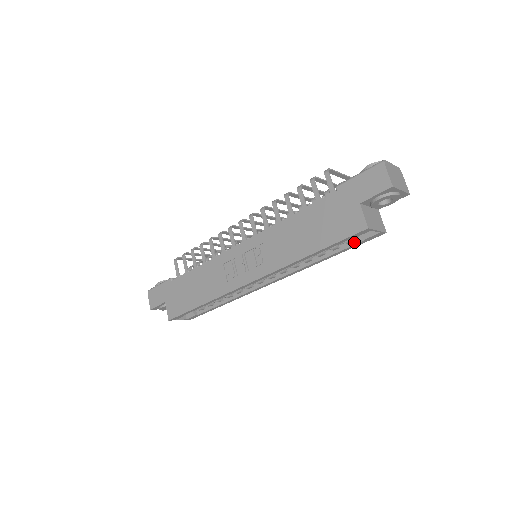
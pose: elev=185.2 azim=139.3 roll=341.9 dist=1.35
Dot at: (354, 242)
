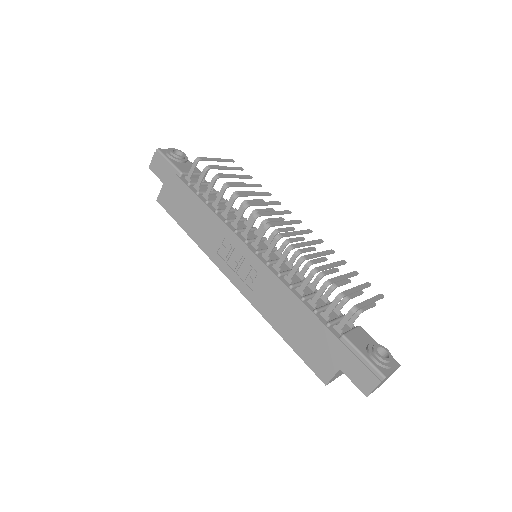
Dot at: occluded
